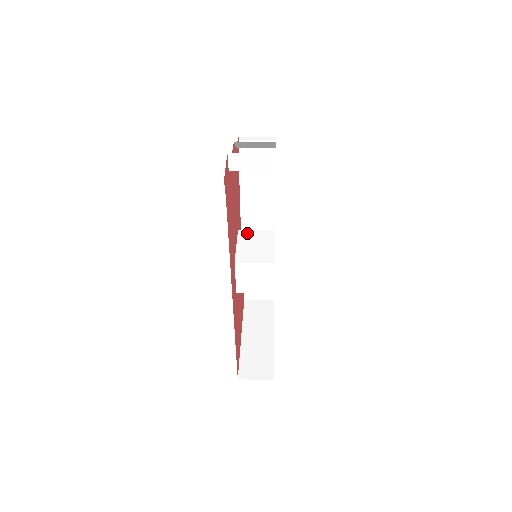
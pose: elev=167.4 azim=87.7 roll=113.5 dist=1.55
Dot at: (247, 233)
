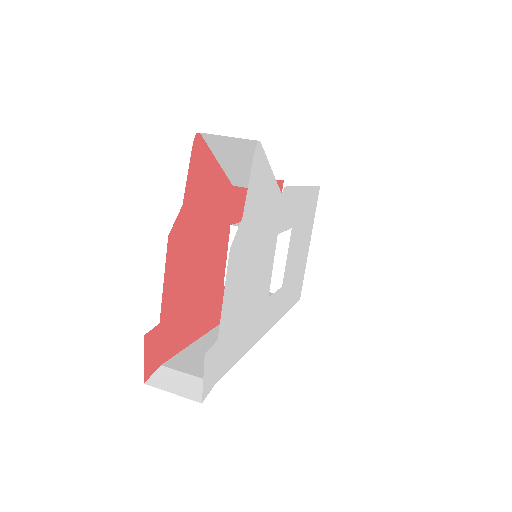
Dot at: occluded
